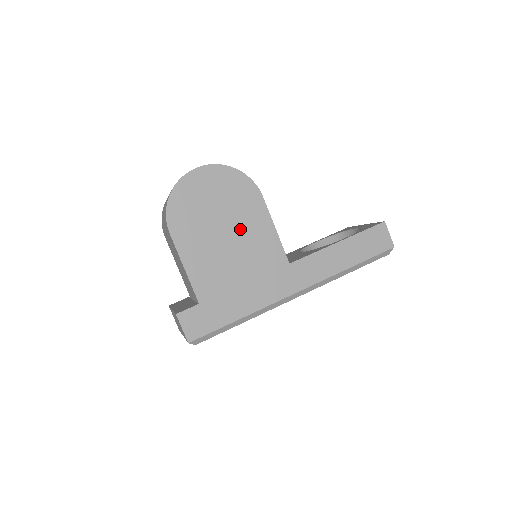
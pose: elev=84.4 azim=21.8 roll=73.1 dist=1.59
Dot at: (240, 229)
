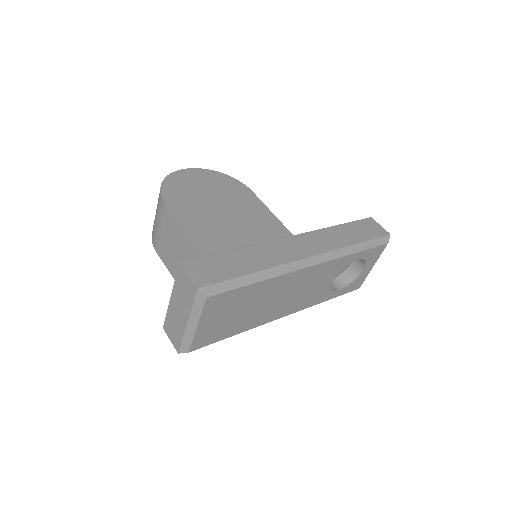
Dot at: (236, 208)
